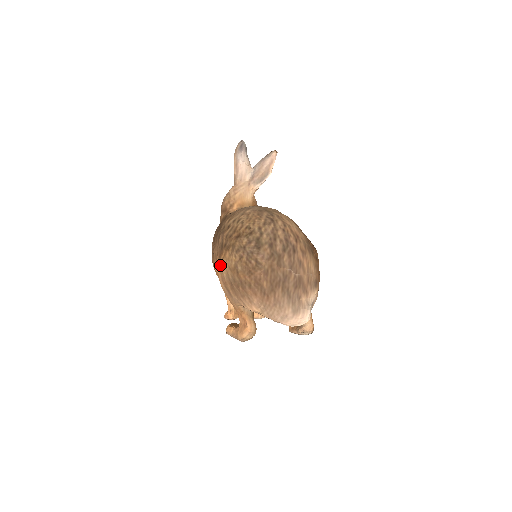
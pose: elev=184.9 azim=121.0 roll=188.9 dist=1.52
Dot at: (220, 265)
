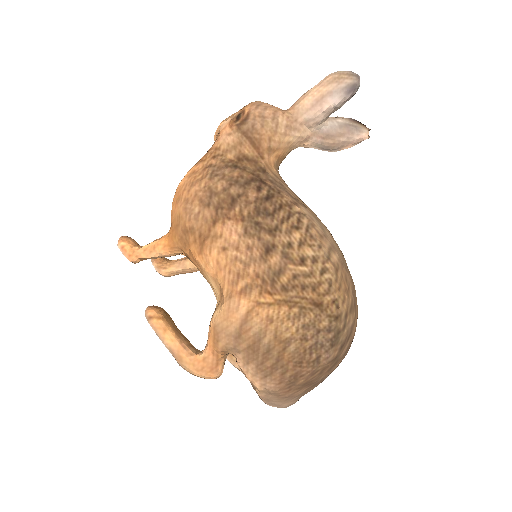
Dot at: (256, 305)
